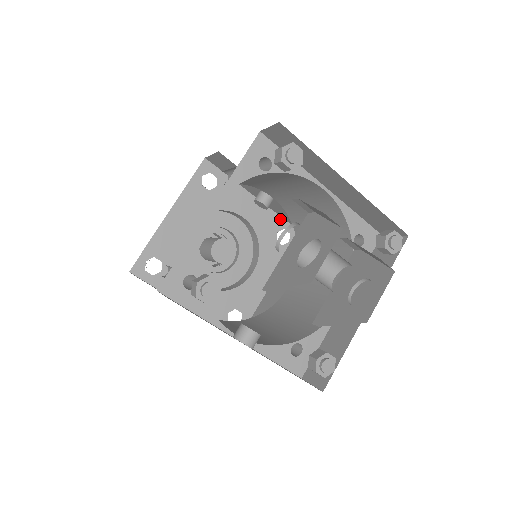
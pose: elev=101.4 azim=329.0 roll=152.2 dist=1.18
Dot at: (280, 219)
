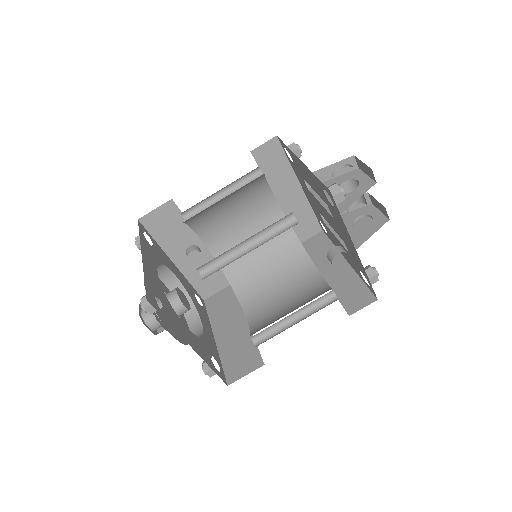
Dot at: (190, 285)
